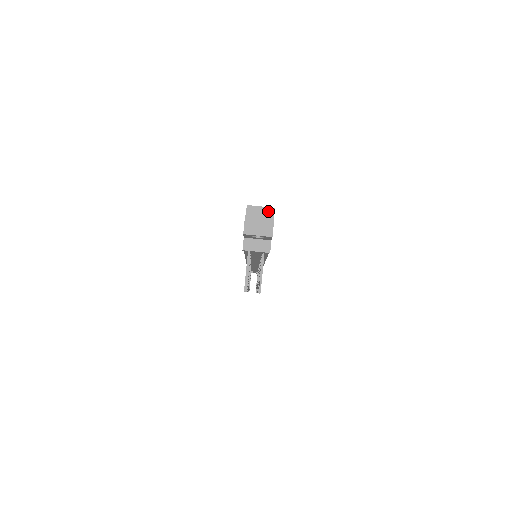
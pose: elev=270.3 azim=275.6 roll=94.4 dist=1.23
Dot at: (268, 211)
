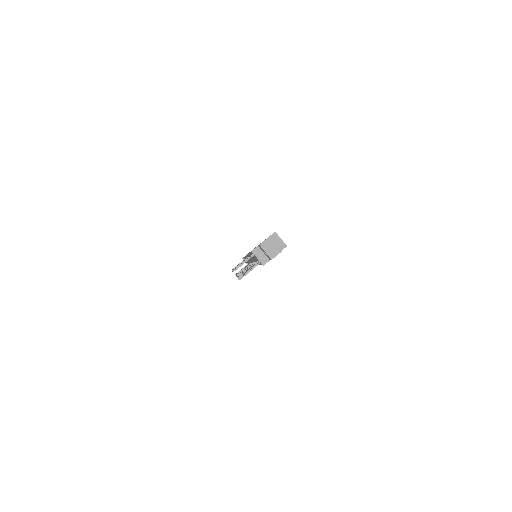
Dot at: (282, 245)
